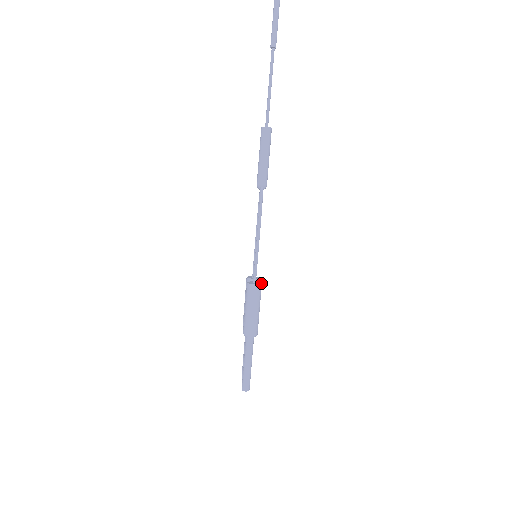
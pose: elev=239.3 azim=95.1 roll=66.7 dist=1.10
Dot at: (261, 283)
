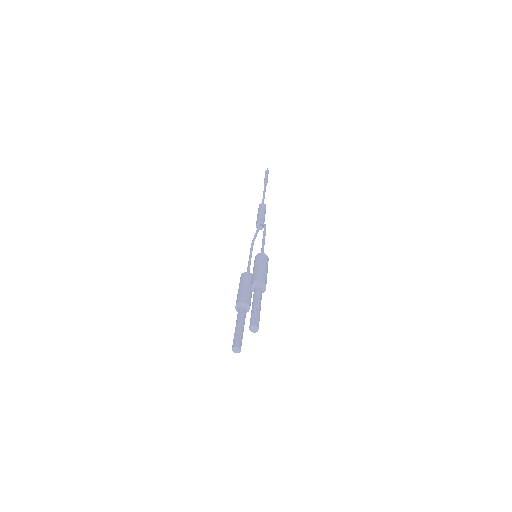
Dot at: occluded
